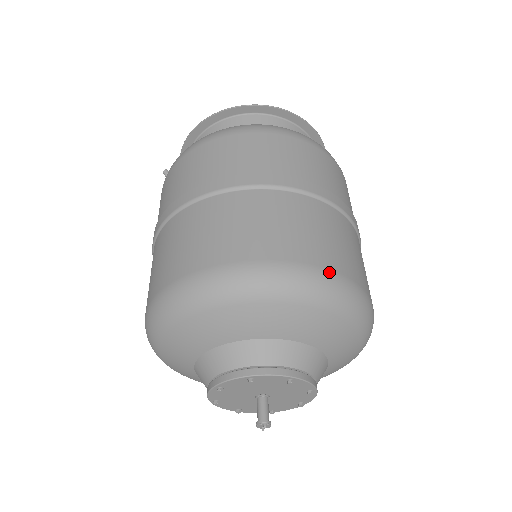
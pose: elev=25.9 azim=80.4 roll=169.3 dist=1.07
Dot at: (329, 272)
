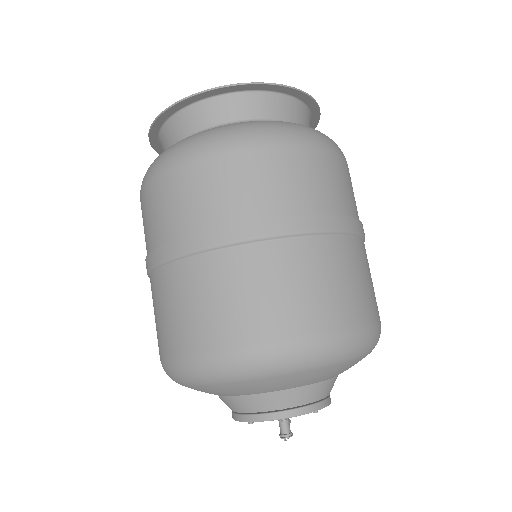
Dot at: (267, 345)
